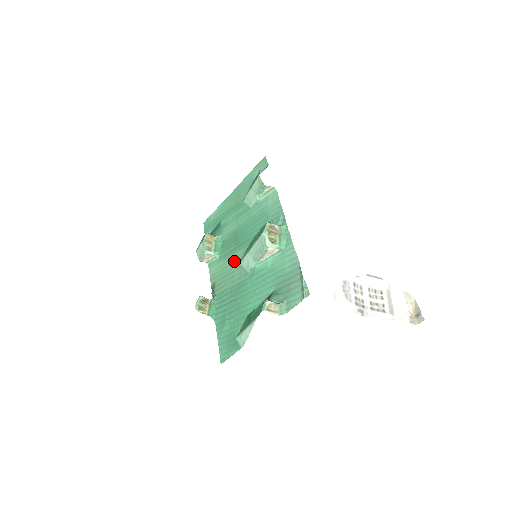
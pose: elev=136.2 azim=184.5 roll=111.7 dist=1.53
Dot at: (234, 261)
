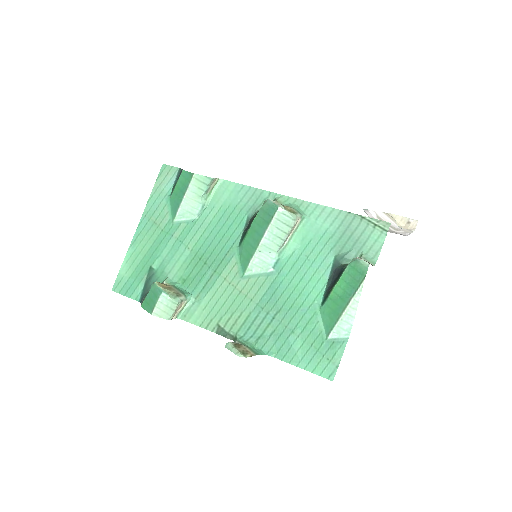
Dot at: (230, 281)
